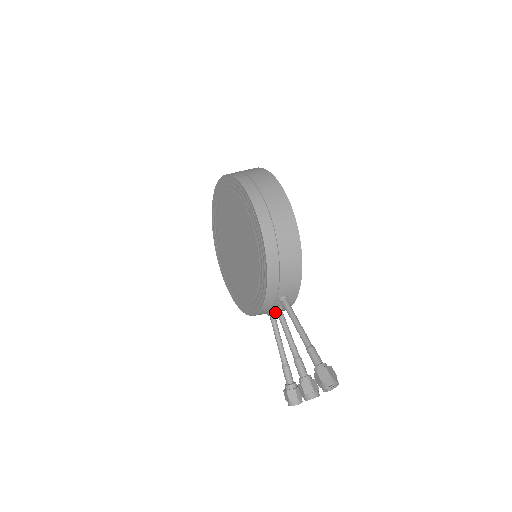
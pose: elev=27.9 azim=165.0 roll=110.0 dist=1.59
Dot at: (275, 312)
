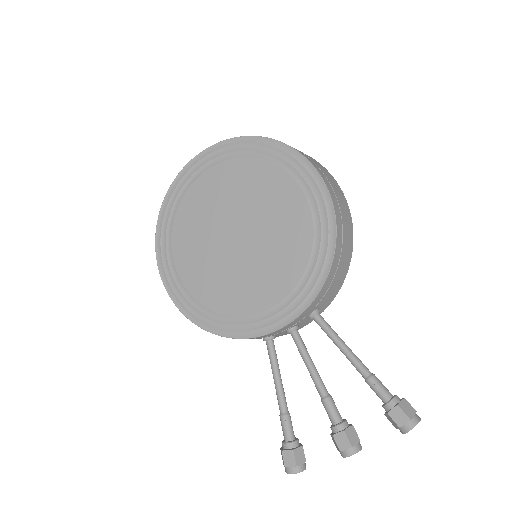
Dot at: (275, 336)
